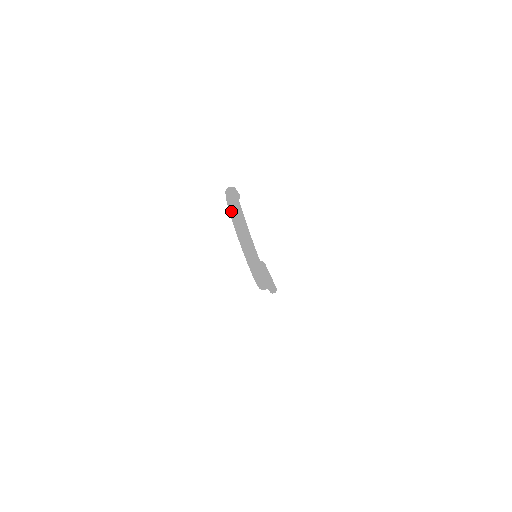
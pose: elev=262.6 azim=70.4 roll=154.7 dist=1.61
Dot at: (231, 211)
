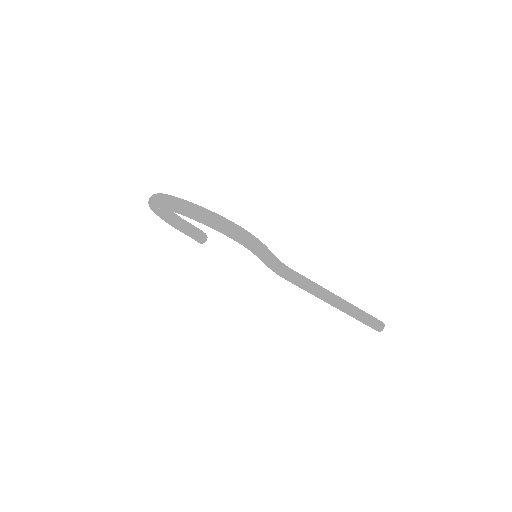
Dot at: (148, 203)
